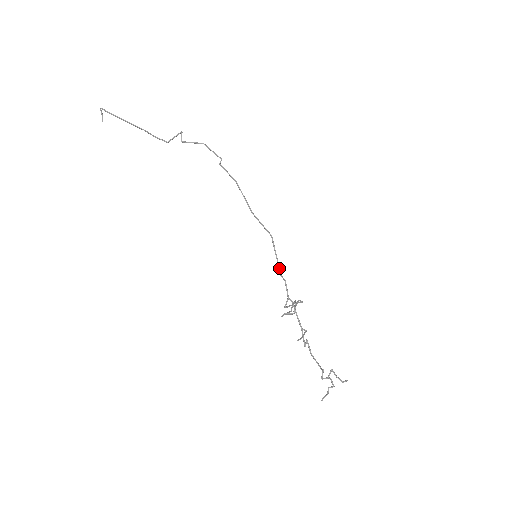
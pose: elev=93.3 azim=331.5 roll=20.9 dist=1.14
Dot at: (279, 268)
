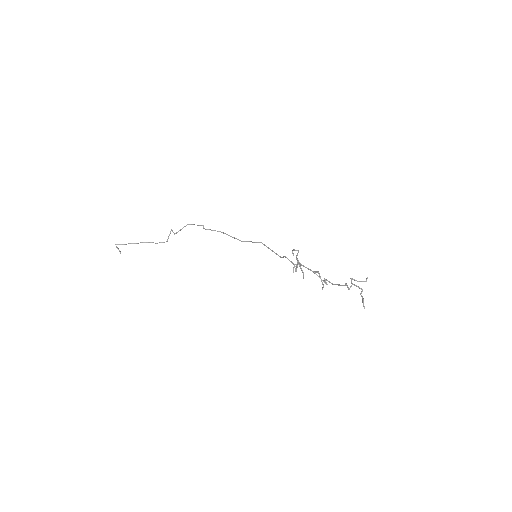
Dot at: occluded
